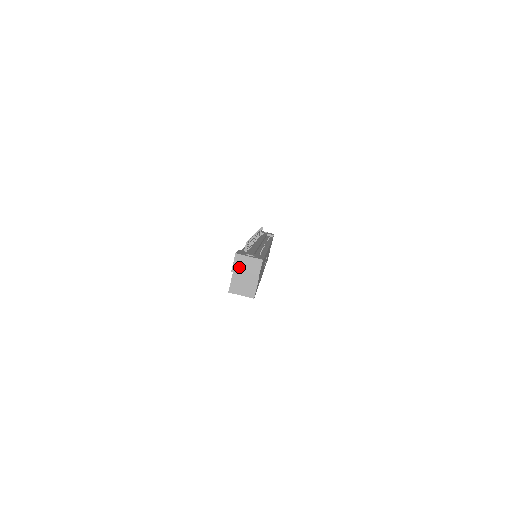
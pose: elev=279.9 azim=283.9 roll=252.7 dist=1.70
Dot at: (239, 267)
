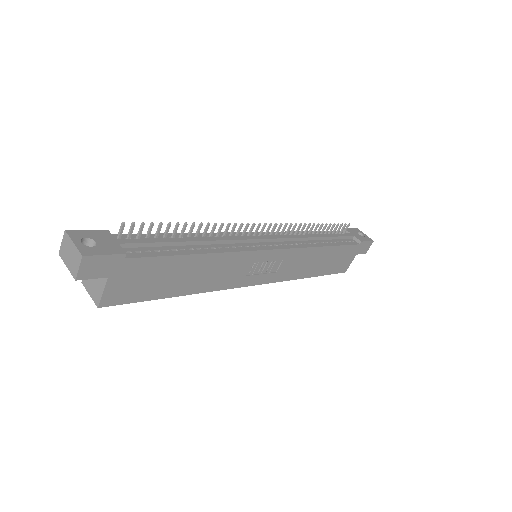
Dot at: (64, 252)
